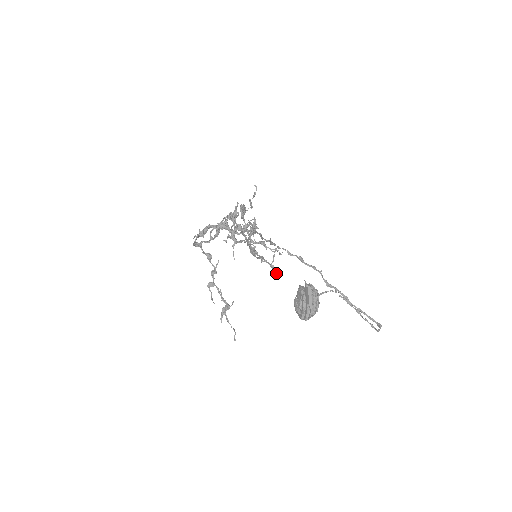
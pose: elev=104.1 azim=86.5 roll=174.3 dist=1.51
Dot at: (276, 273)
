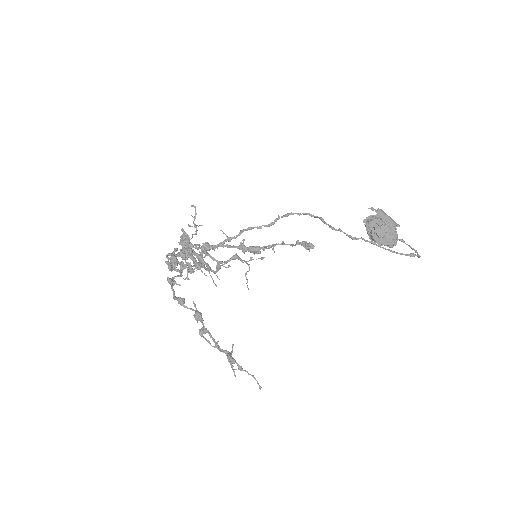
Dot at: (308, 244)
